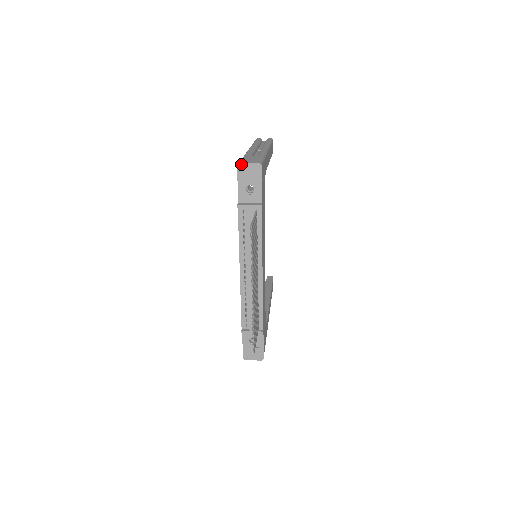
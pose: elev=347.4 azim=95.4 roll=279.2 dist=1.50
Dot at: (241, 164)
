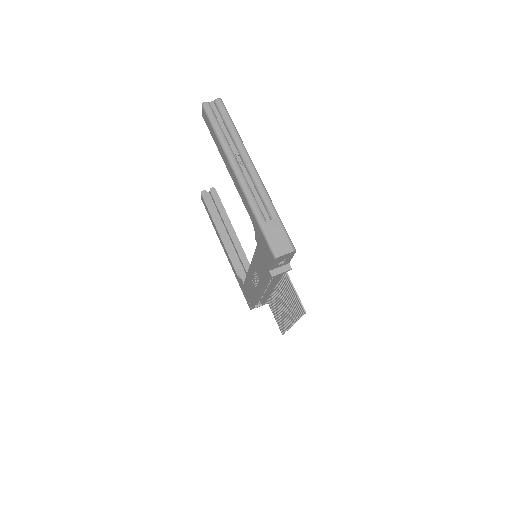
Dot at: (279, 257)
